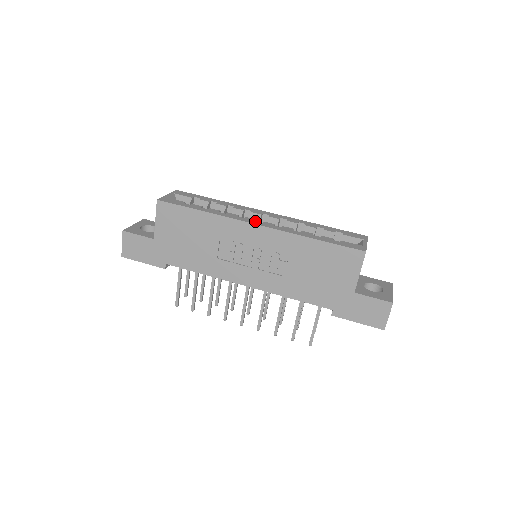
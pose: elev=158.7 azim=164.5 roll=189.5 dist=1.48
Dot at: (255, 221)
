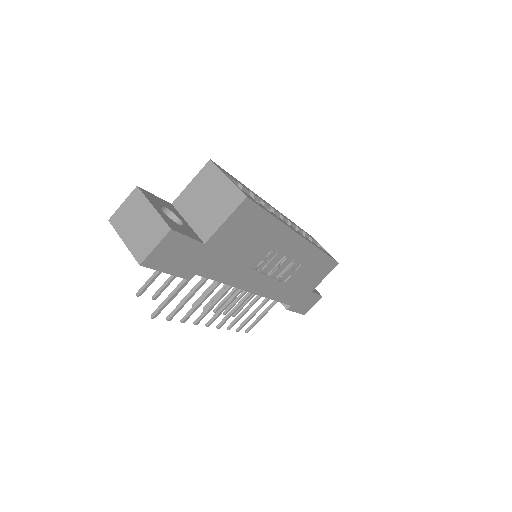
Dot at: (297, 231)
